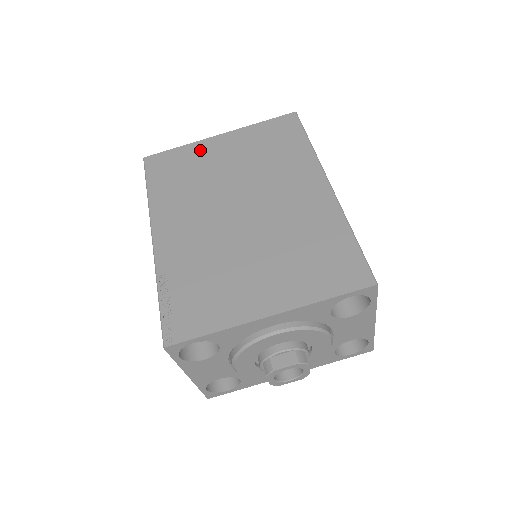
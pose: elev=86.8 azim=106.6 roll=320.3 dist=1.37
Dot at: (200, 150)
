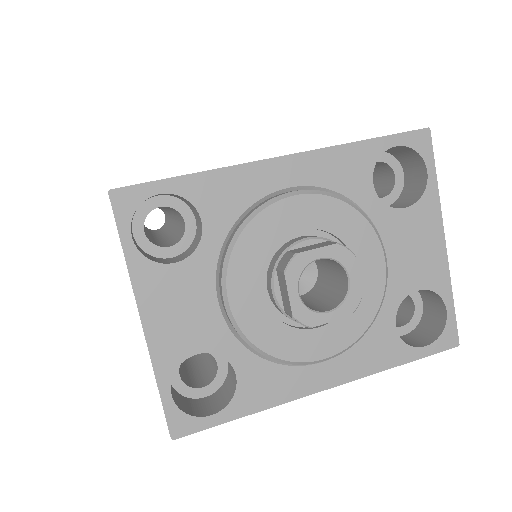
Dot at: occluded
